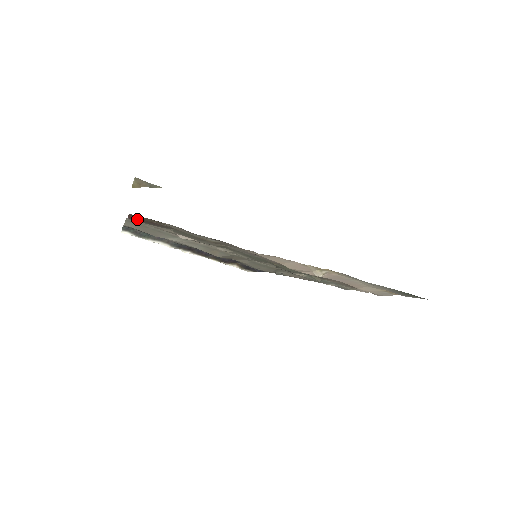
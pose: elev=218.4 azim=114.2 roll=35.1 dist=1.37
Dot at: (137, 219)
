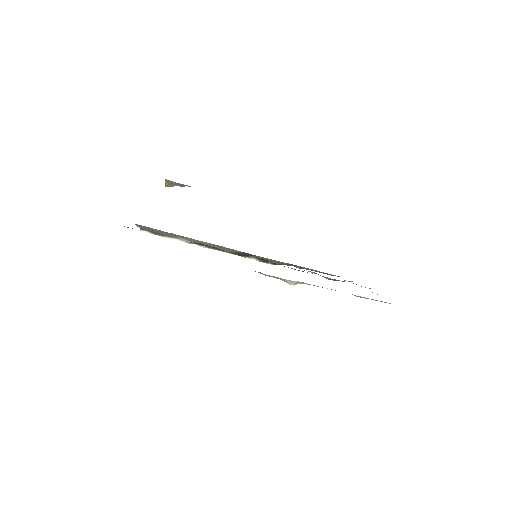
Dot at: occluded
